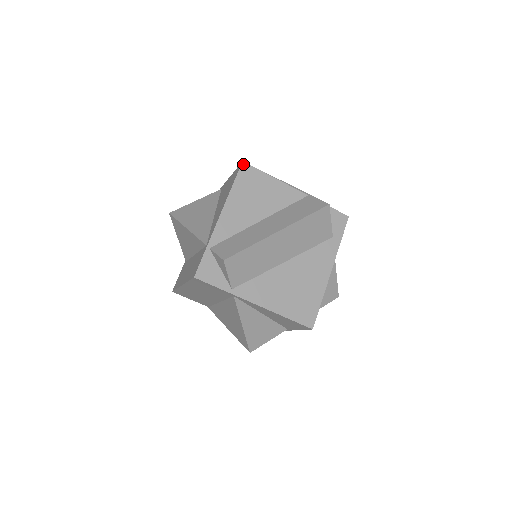
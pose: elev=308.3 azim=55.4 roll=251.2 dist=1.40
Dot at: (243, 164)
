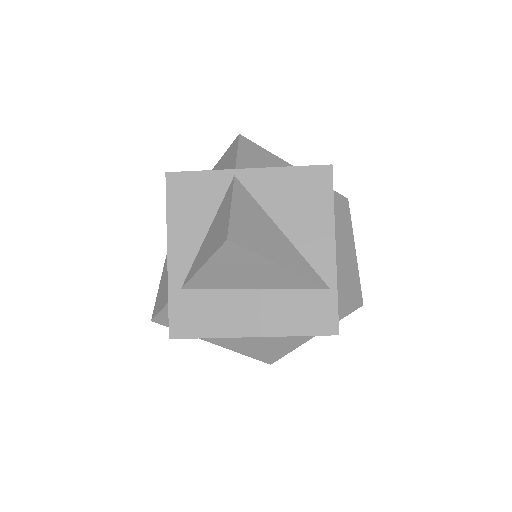
Dot at: (332, 168)
